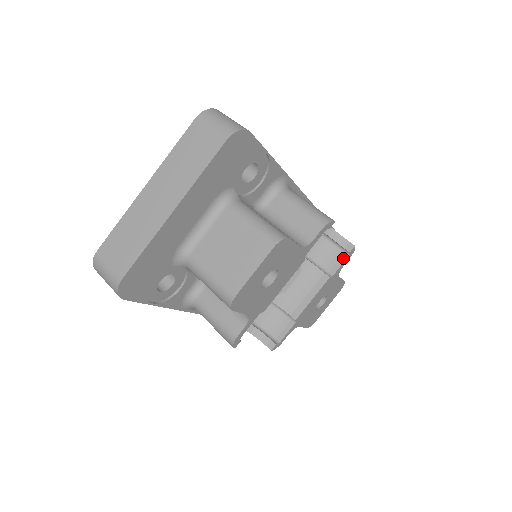
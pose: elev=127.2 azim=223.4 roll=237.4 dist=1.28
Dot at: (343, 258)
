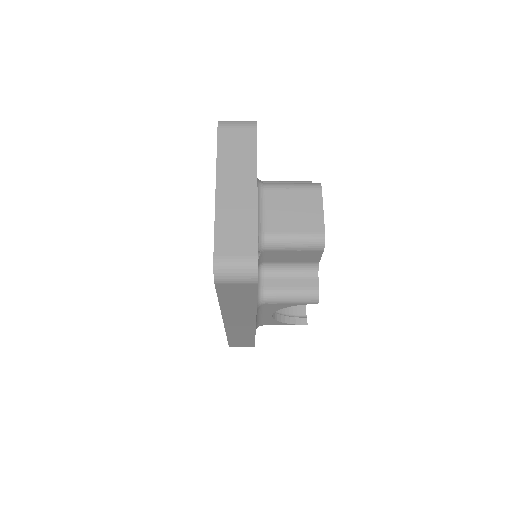
Dot at: occluded
